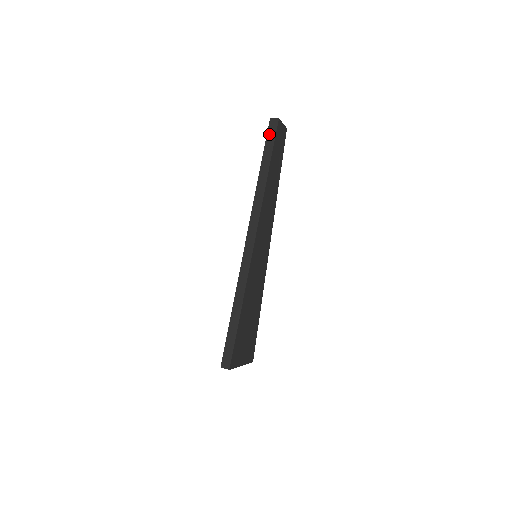
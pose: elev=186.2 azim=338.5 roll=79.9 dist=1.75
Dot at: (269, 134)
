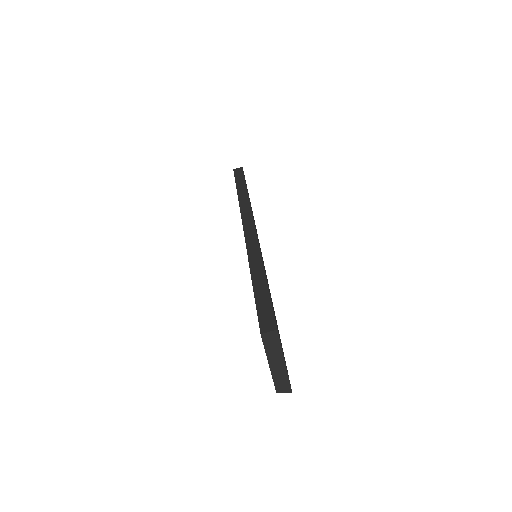
Dot at: (237, 175)
